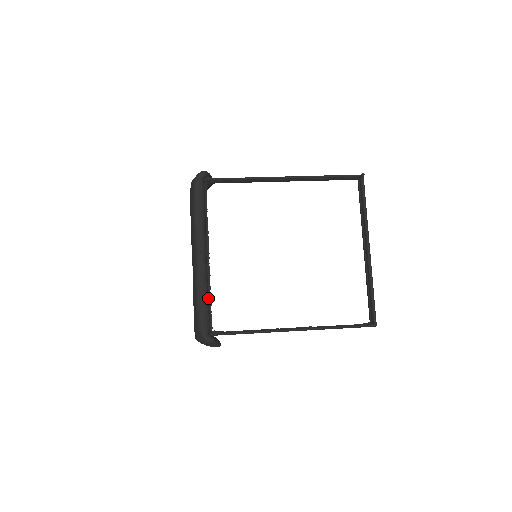
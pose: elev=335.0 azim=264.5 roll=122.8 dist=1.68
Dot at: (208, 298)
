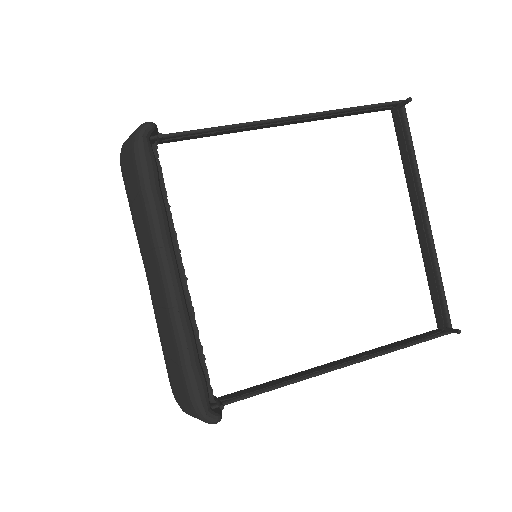
Dot at: (196, 347)
